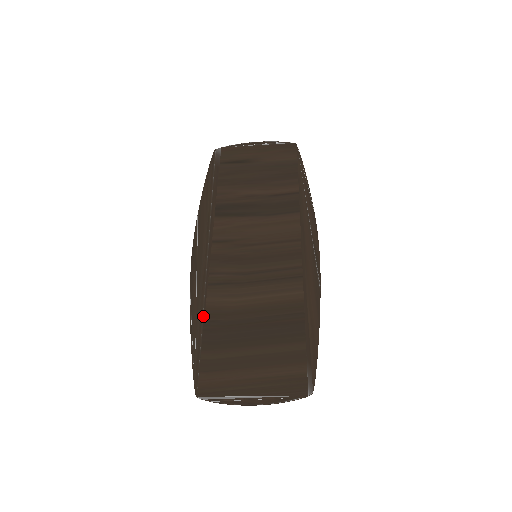
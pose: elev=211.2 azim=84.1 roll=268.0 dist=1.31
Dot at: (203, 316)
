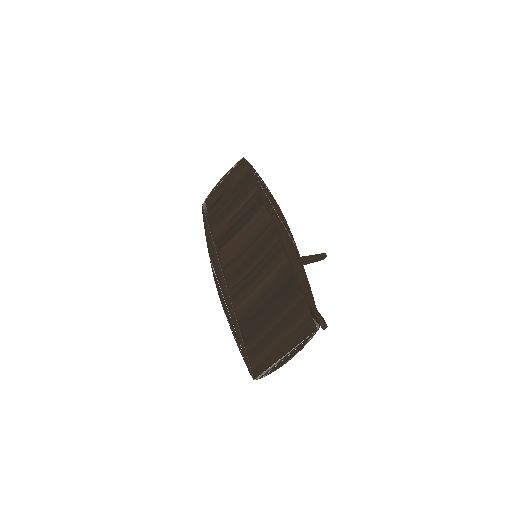
Dot at: (237, 323)
